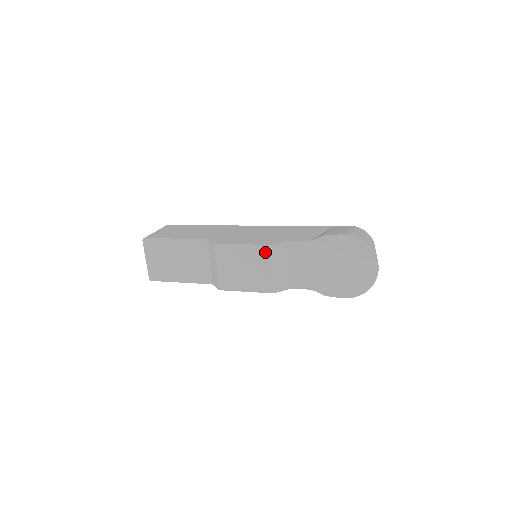
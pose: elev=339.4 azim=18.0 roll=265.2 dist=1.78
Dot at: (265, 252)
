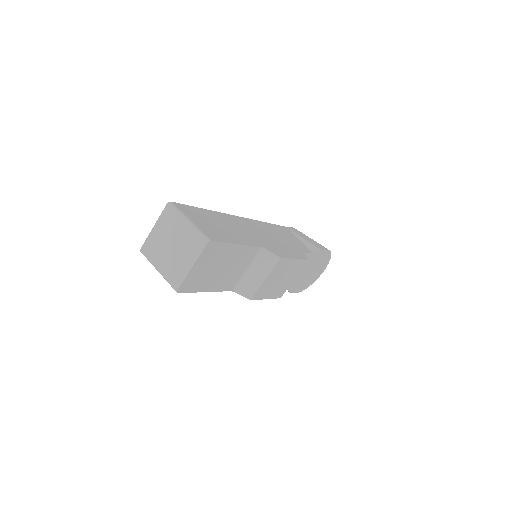
Dot at: (302, 266)
